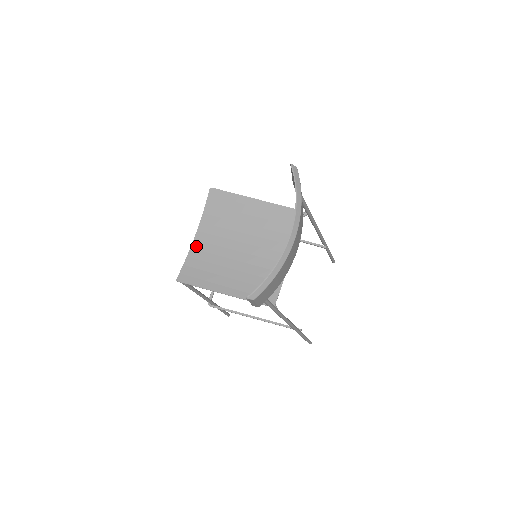
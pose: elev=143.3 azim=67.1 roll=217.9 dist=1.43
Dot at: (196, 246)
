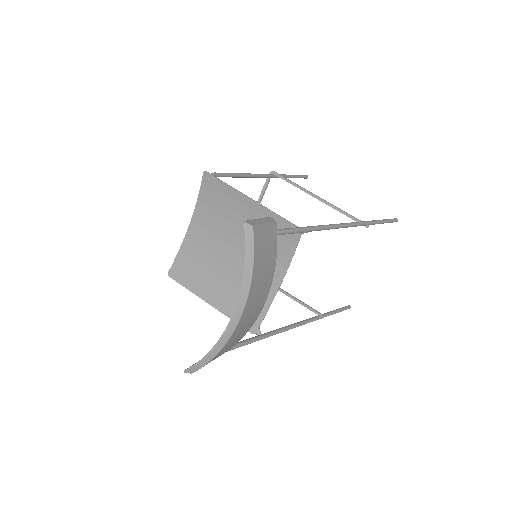
Dot at: (189, 238)
